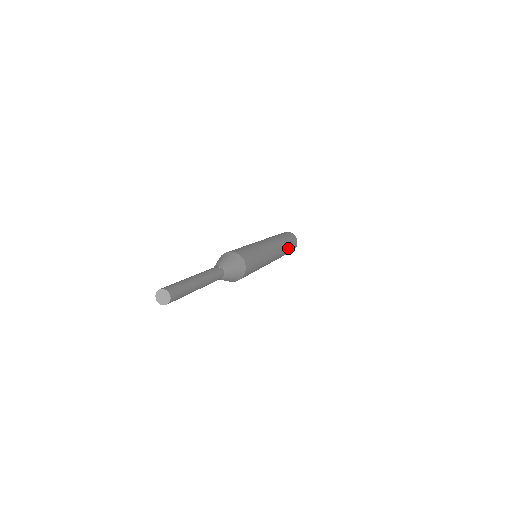
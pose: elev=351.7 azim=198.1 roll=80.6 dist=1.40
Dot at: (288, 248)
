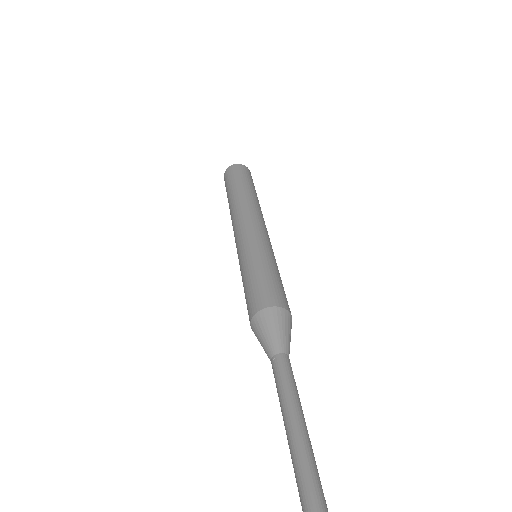
Dot at: occluded
